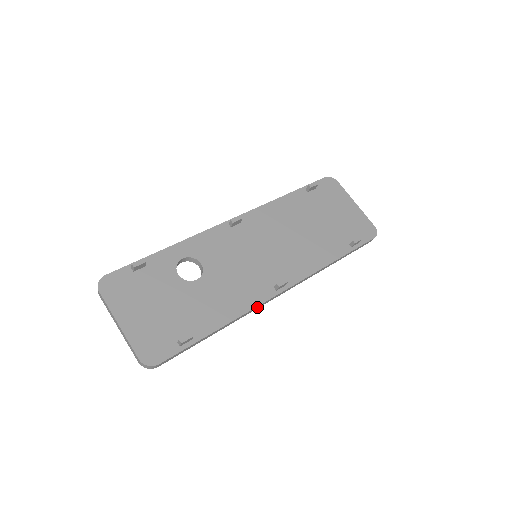
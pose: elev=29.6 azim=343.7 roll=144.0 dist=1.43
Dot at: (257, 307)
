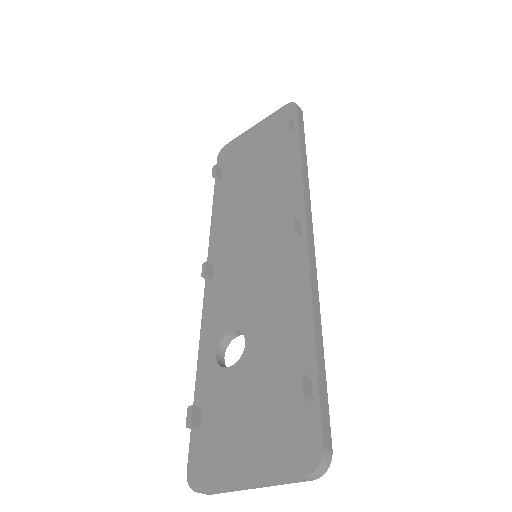
Dot at: (312, 269)
